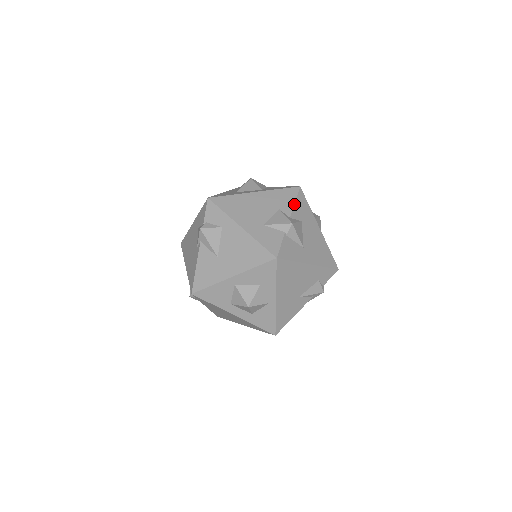
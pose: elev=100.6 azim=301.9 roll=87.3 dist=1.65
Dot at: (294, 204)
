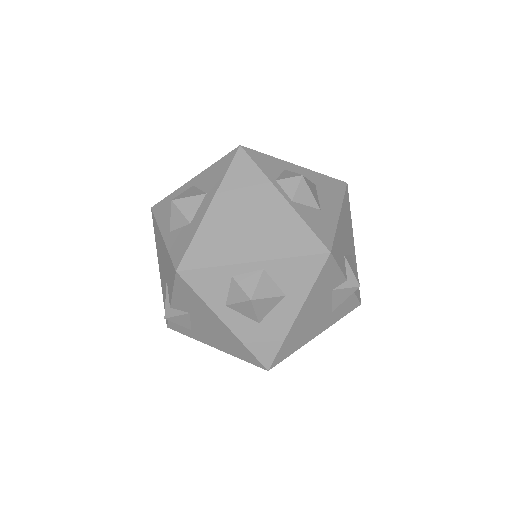
Dot at: (340, 270)
